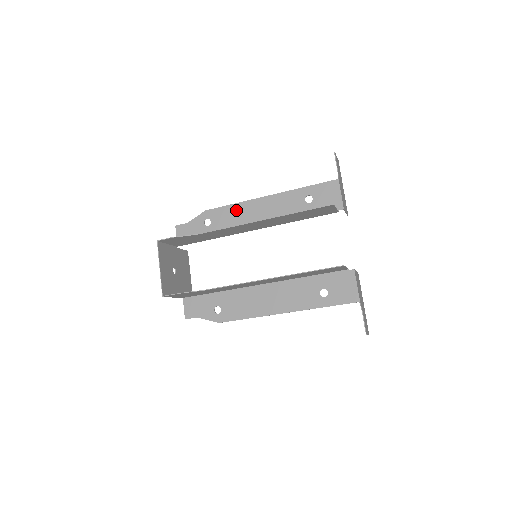
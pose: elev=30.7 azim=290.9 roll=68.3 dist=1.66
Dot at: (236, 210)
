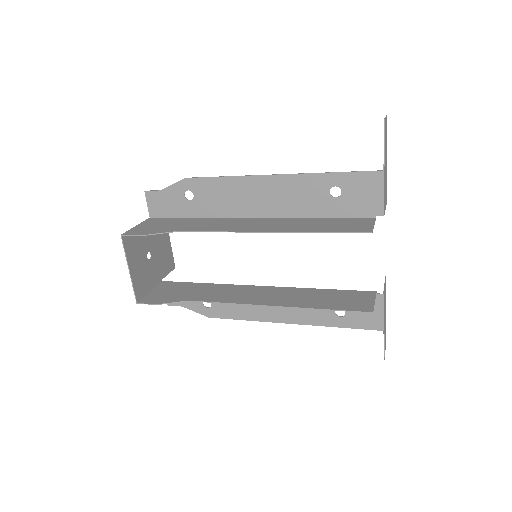
Dot at: (229, 186)
